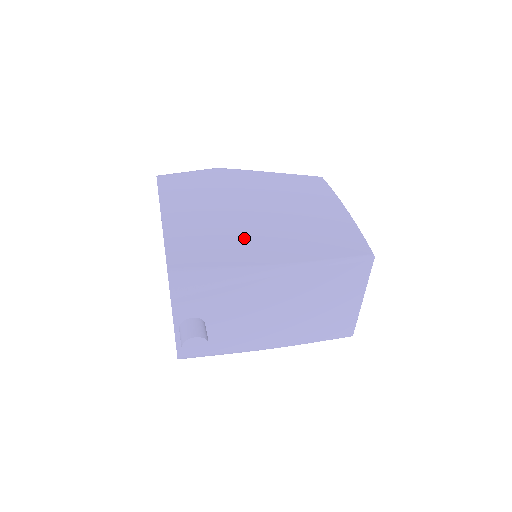
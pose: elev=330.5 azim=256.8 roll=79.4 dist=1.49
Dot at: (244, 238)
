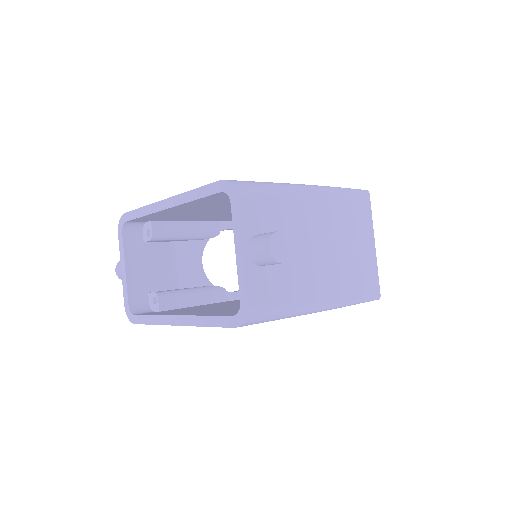
Dot at: occluded
